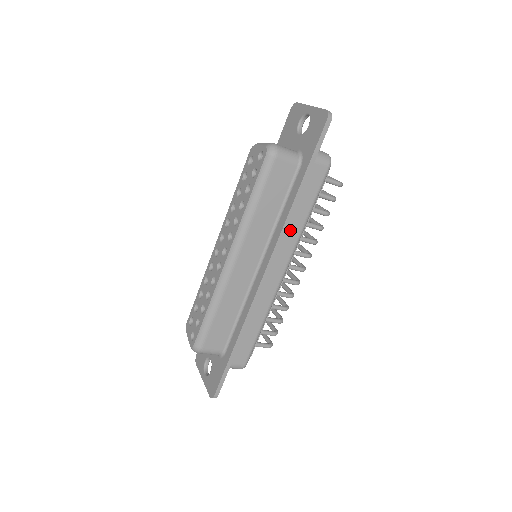
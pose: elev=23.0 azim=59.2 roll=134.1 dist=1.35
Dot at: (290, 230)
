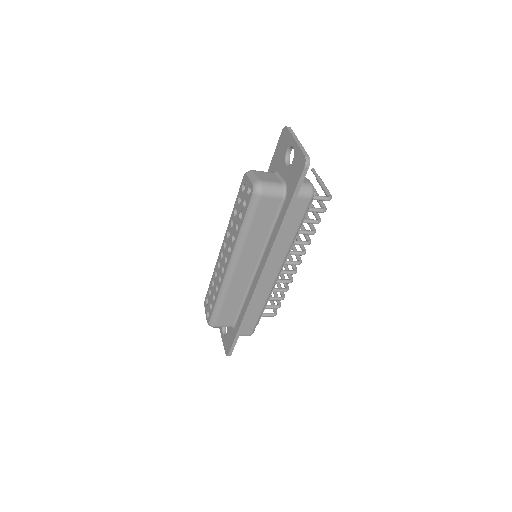
Dot at: (279, 247)
